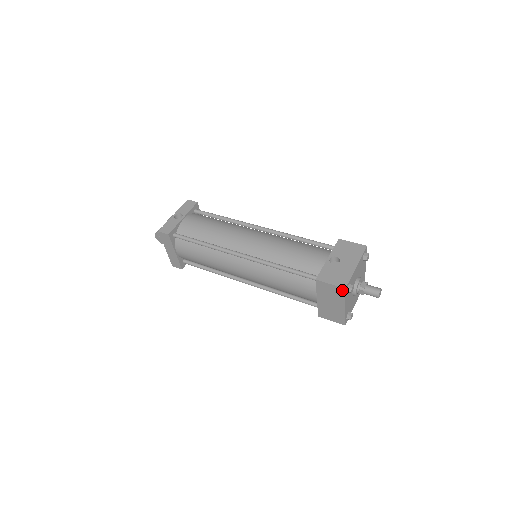
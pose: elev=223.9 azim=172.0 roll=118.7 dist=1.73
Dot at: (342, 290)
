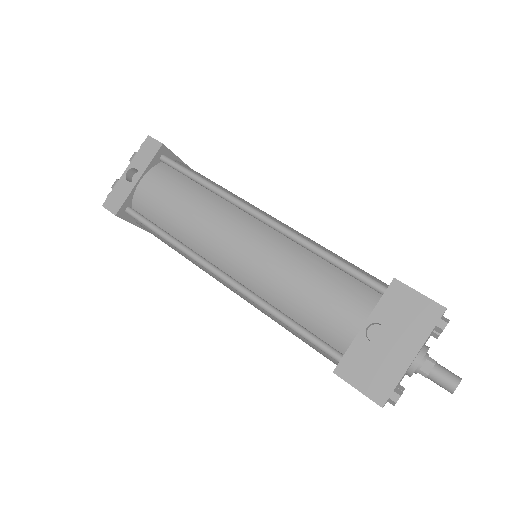
Dot at: (377, 403)
